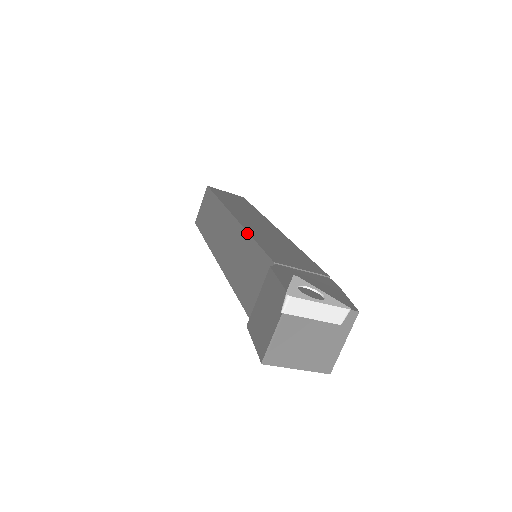
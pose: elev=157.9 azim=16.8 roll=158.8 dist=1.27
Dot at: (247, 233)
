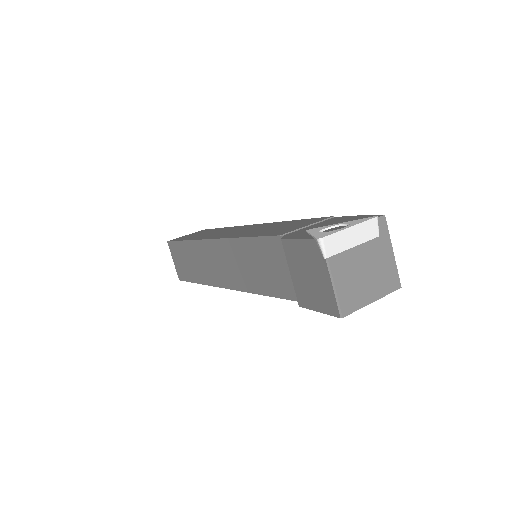
Dot at: (235, 239)
